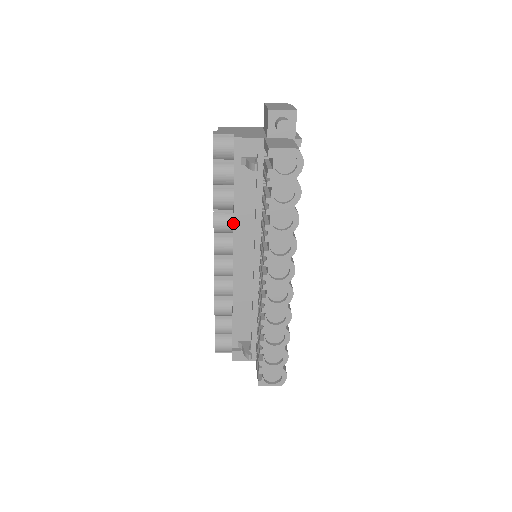
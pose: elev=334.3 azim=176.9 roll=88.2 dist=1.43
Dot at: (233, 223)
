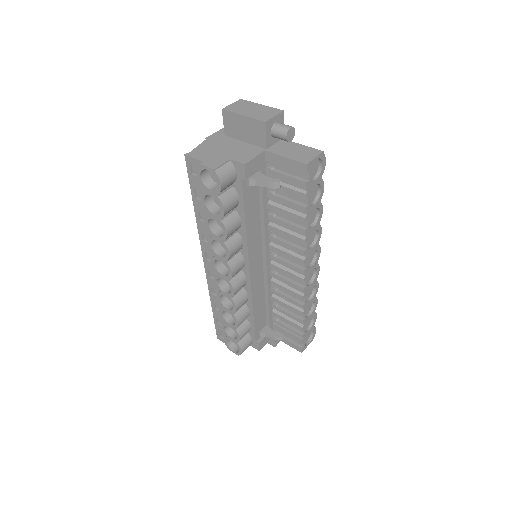
Dot at: (247, 242)
